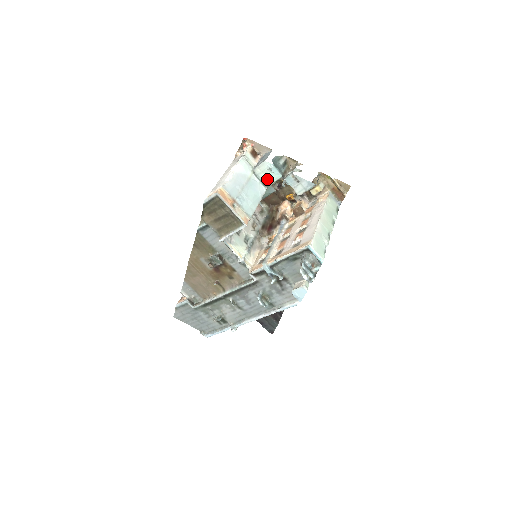
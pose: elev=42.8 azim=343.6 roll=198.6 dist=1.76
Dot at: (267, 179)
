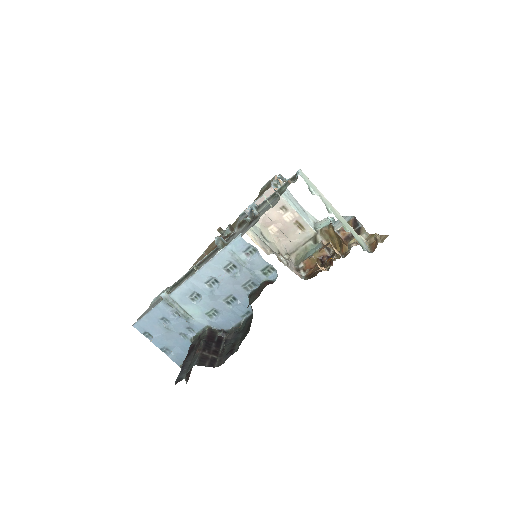
Dot at: (321, 226)
